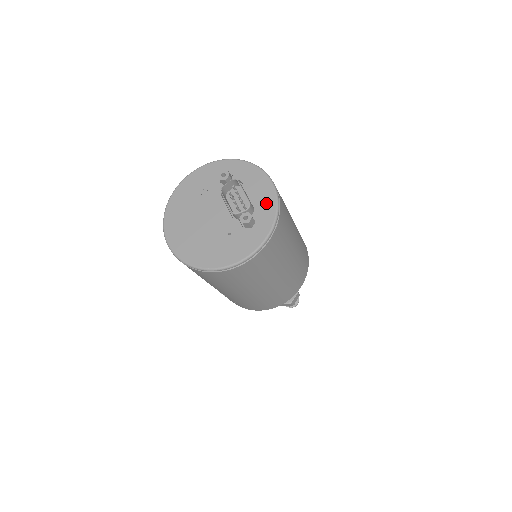
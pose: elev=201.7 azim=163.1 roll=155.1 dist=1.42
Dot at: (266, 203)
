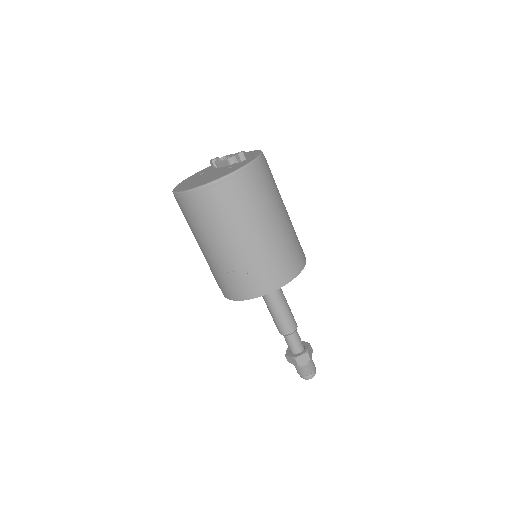
Dot at: (251, 153)
